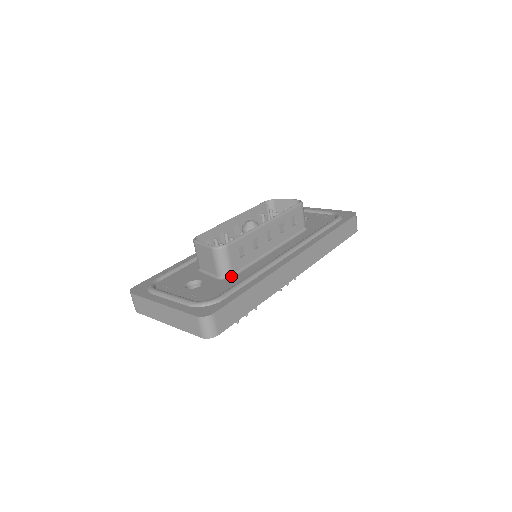
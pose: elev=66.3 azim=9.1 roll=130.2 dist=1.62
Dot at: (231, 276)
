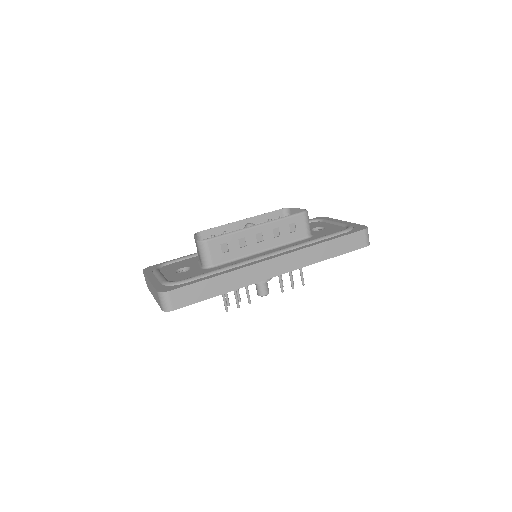
Dot at: (211, 267)
